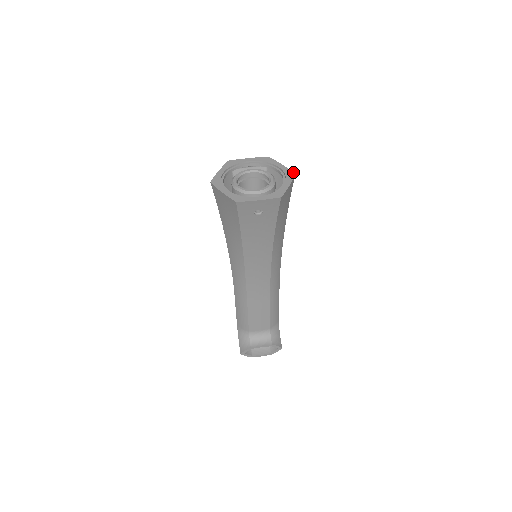
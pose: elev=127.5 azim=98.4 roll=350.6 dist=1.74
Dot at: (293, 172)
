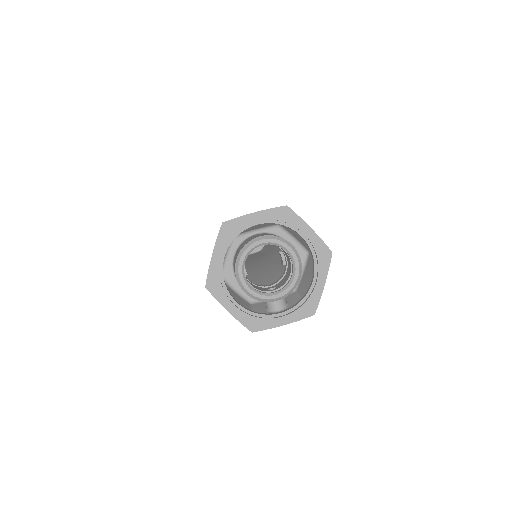
Dot at: (329, 249)
